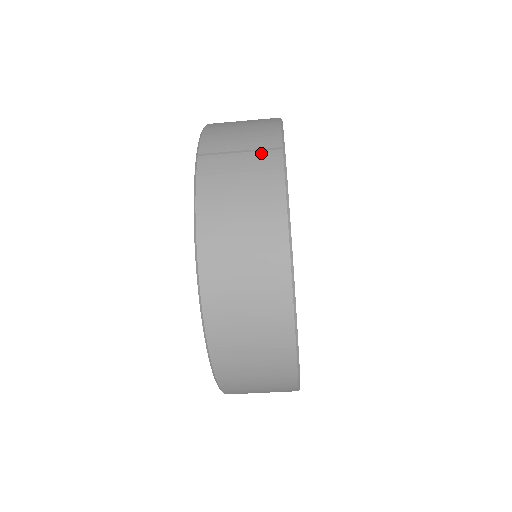
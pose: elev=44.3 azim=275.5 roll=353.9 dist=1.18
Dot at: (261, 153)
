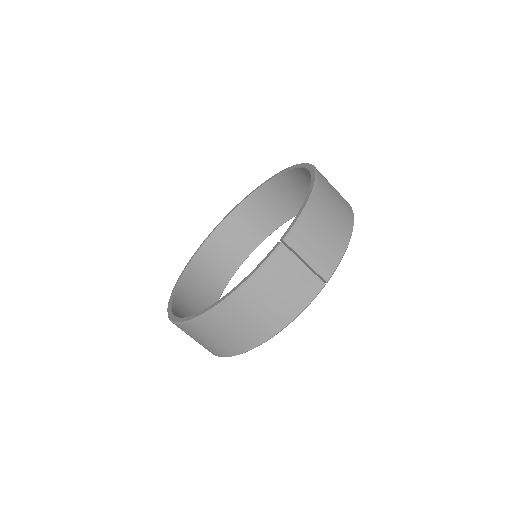
Dot at: (313, 276)
